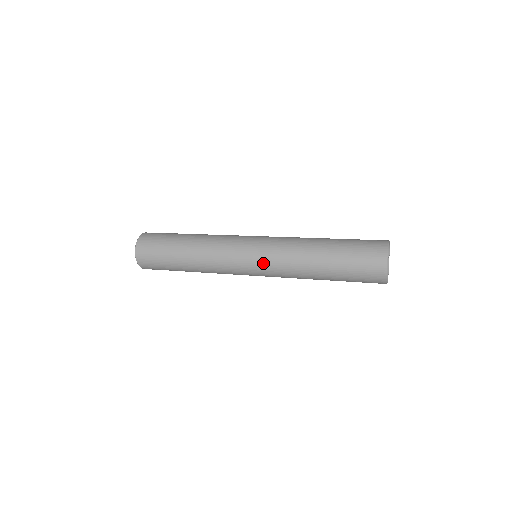
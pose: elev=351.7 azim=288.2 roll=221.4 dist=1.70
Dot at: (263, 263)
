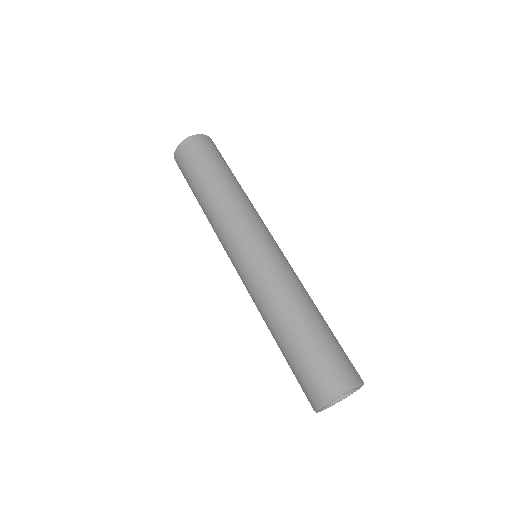
Dot at: occluded
